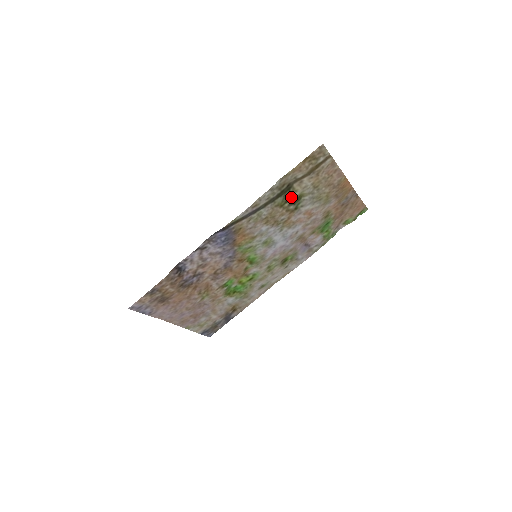
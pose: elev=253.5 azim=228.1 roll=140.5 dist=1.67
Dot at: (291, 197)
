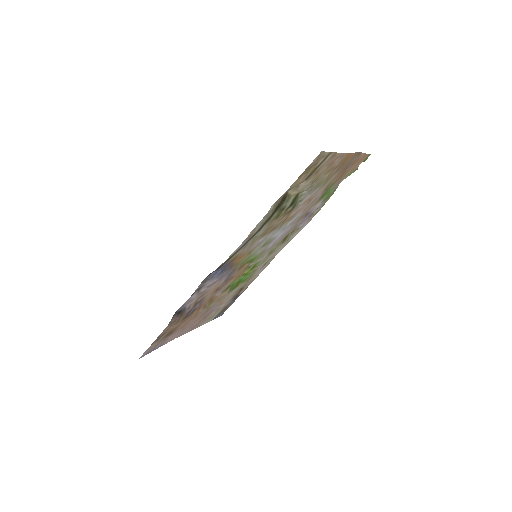
Dot at: (287, 203)
